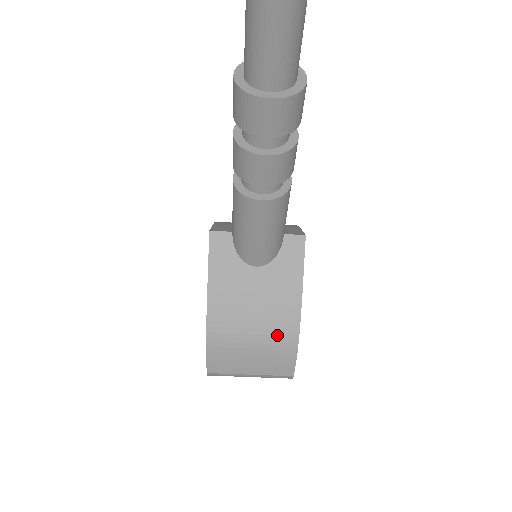
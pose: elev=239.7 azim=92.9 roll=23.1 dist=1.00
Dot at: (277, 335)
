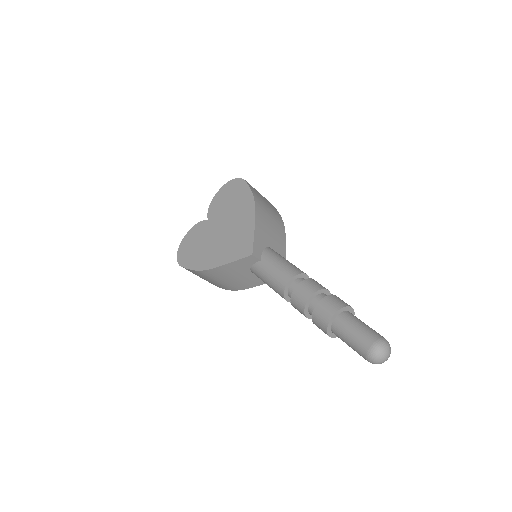
Dot at: (228, 286)
